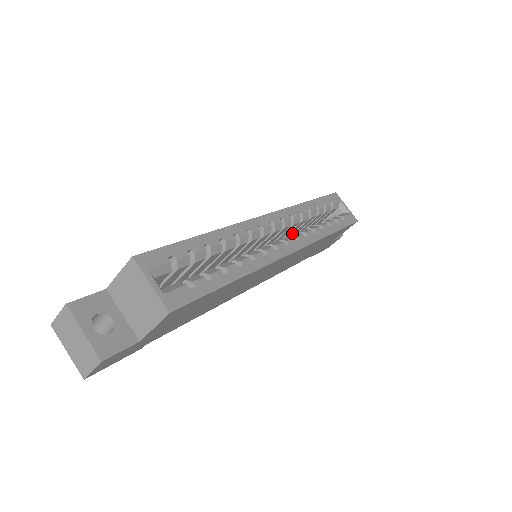
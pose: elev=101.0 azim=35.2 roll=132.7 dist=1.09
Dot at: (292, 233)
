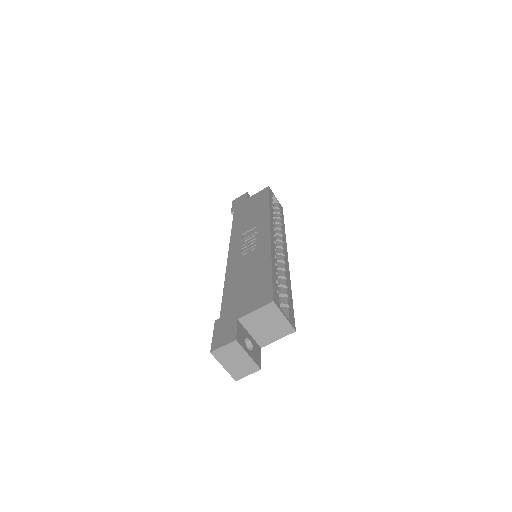
Dot at: occluded
